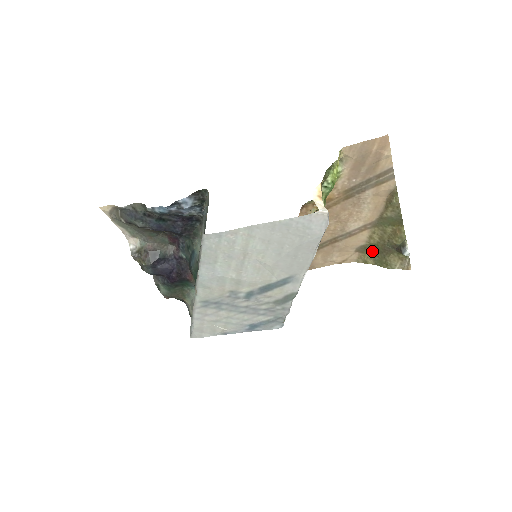
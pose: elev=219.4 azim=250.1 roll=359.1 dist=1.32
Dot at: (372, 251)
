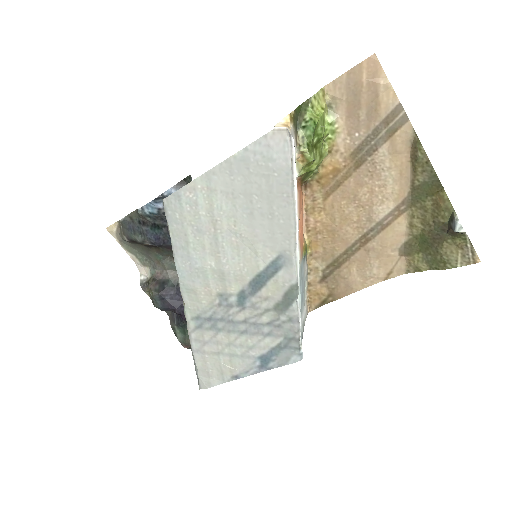
Dot at: (420, 248)
